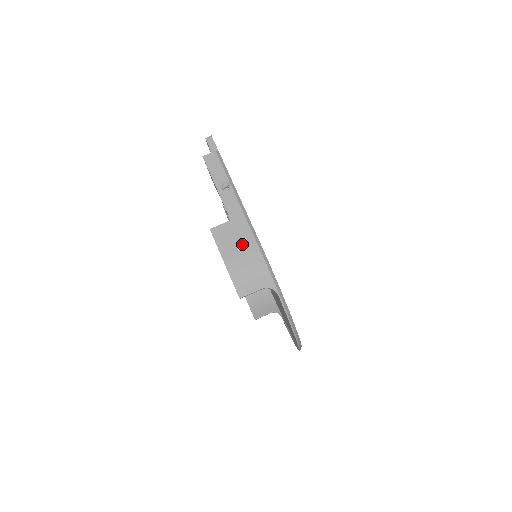
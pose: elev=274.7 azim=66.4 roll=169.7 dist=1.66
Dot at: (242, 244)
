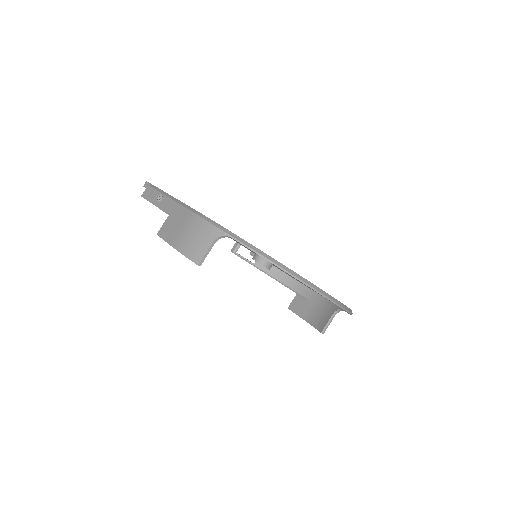
Dot at: (181, 222)
